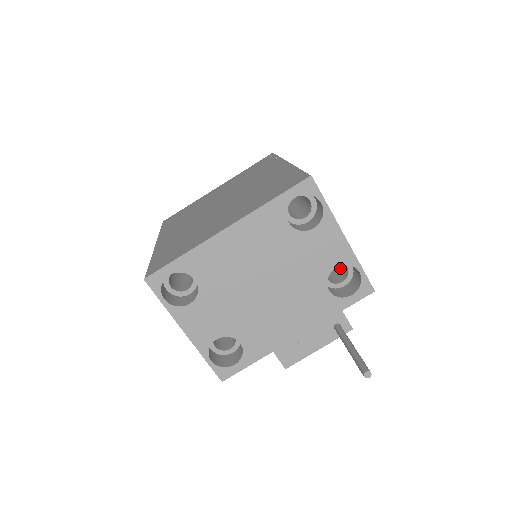
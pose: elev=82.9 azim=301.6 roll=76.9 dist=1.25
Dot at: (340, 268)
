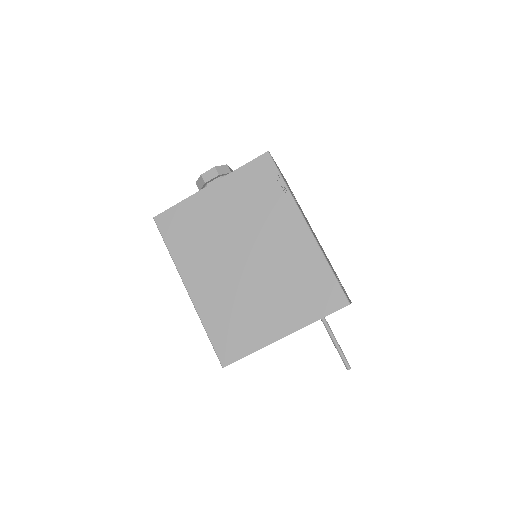
Dot at: occluded
